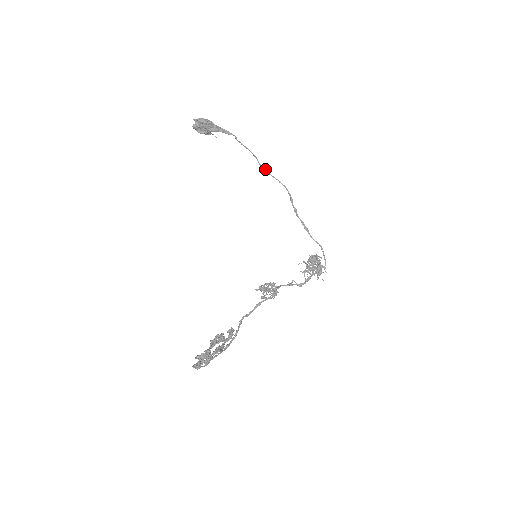
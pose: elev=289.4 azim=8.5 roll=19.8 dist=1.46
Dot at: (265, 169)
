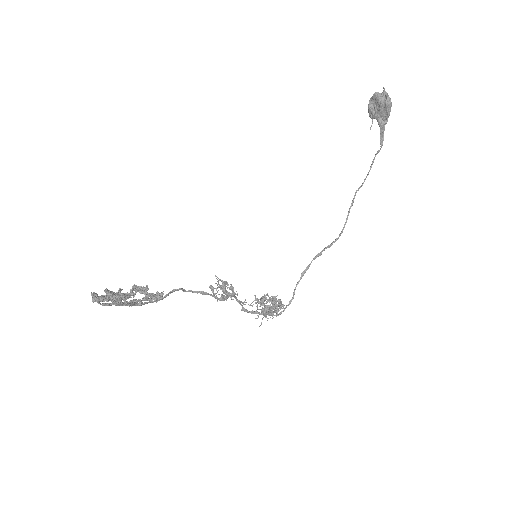
Dot at: (353, 202)
